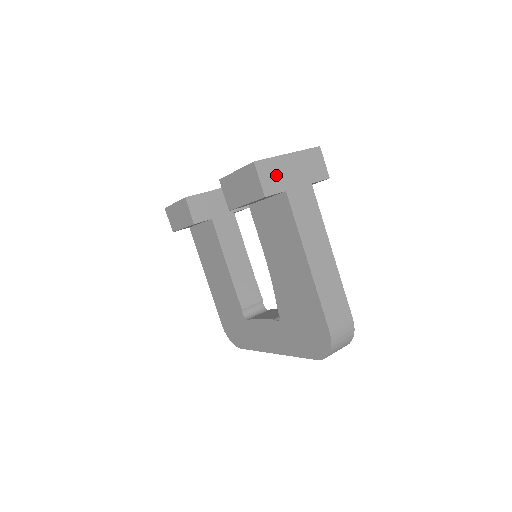
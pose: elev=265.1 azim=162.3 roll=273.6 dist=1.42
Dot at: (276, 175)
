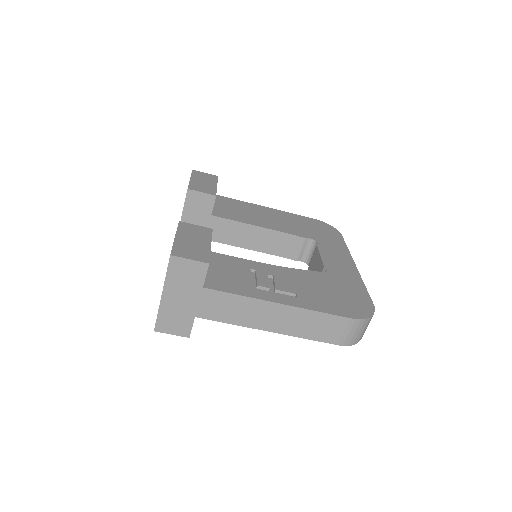
Dot at: (176, 318)
